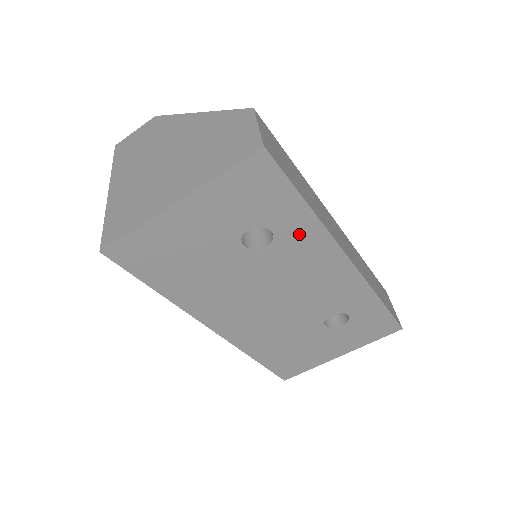
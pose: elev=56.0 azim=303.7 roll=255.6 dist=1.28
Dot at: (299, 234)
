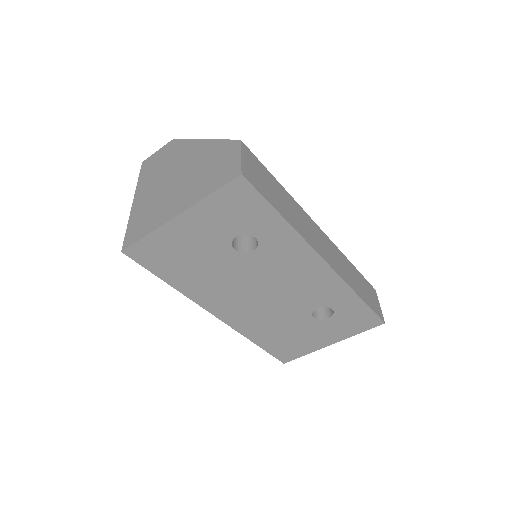
Dot at: (279, 241)
